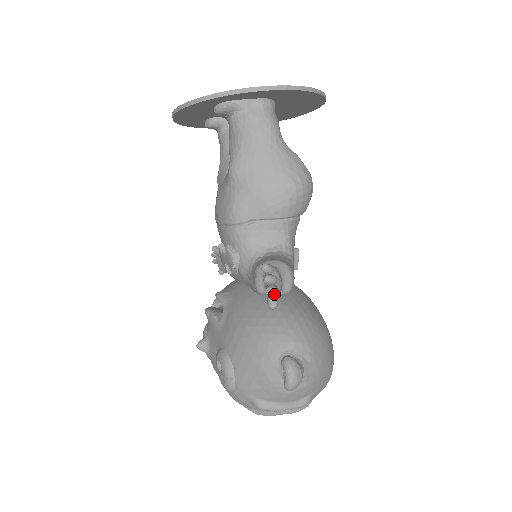
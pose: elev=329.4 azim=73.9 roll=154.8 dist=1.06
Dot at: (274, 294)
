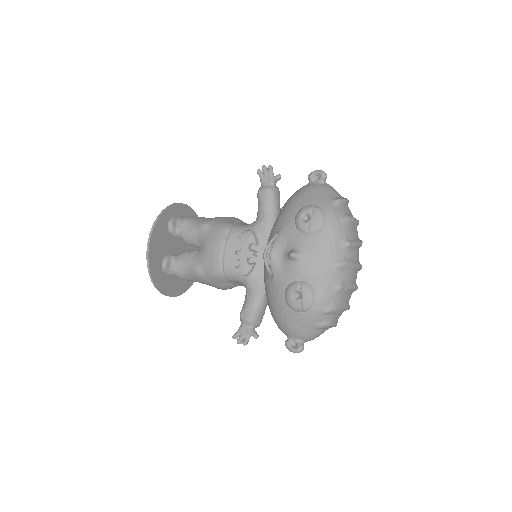
Dot at: (274, 176)
